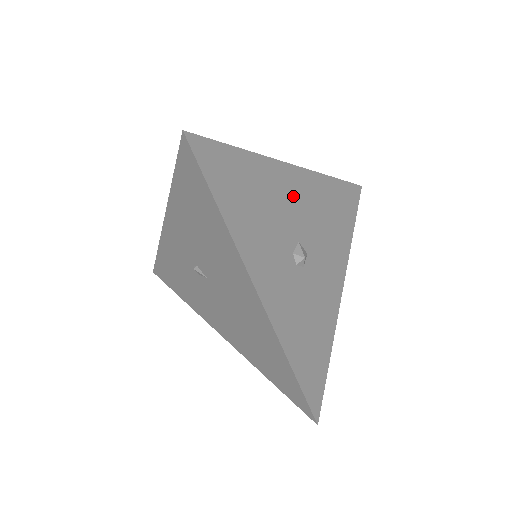
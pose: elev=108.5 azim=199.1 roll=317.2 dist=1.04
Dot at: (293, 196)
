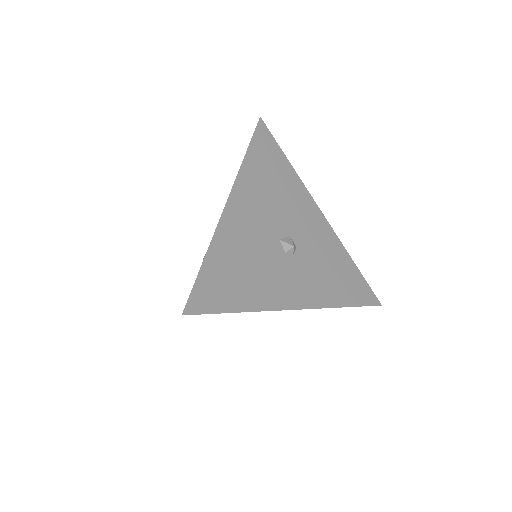
Dot at: (248, 221)
